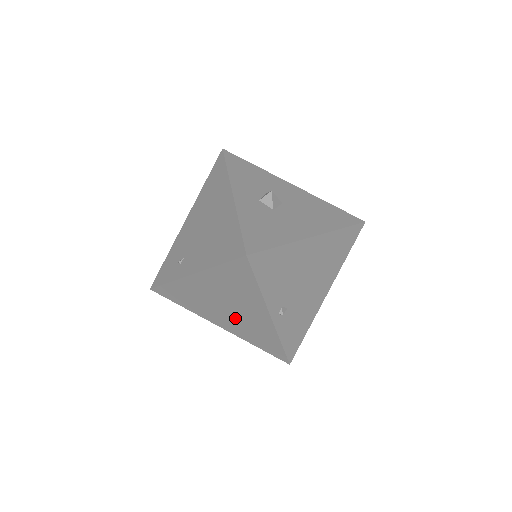
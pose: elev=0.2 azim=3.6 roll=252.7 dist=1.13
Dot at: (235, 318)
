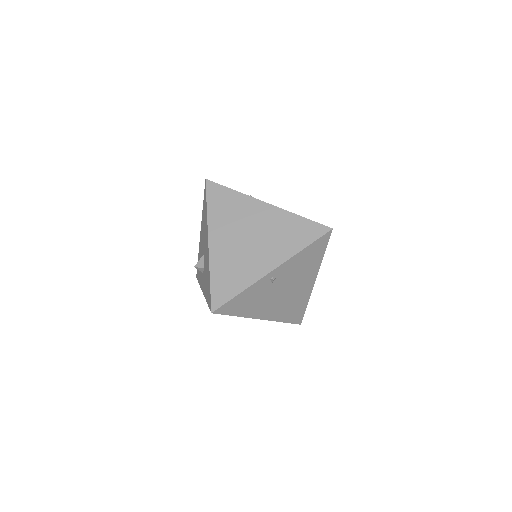
Dot at: (240, 249)
